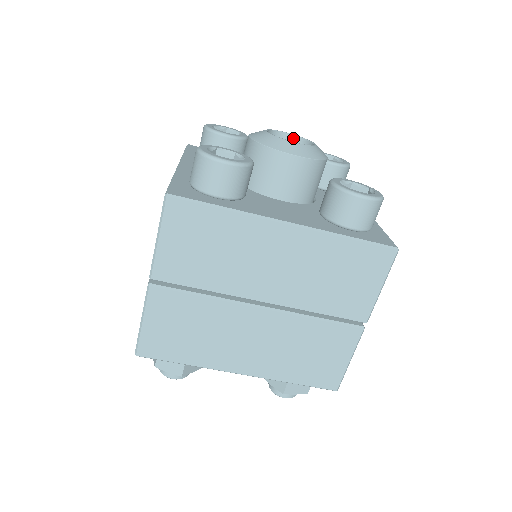
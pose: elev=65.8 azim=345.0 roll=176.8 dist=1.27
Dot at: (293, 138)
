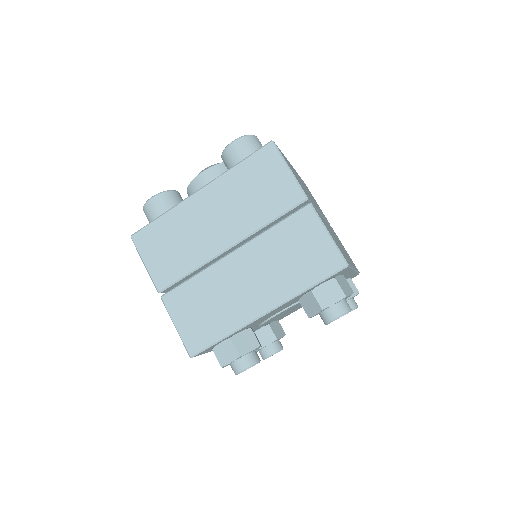
Dot at: occluded
